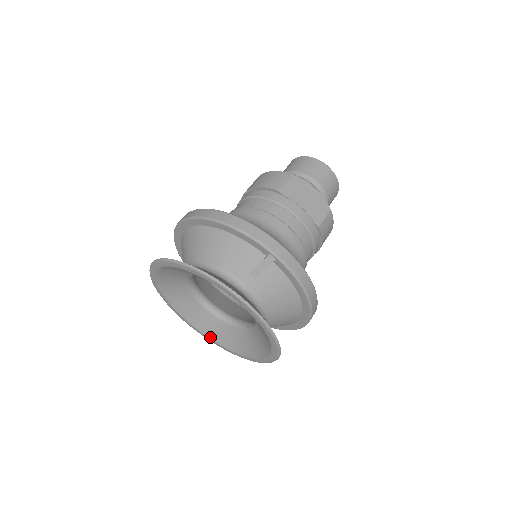
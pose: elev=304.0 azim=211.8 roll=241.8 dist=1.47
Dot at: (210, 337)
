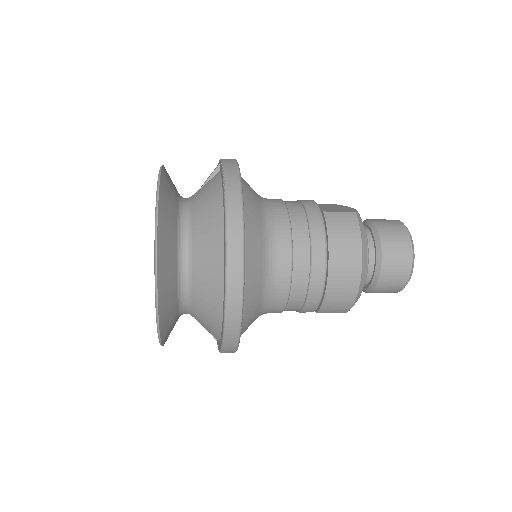
Dot at: occluded
